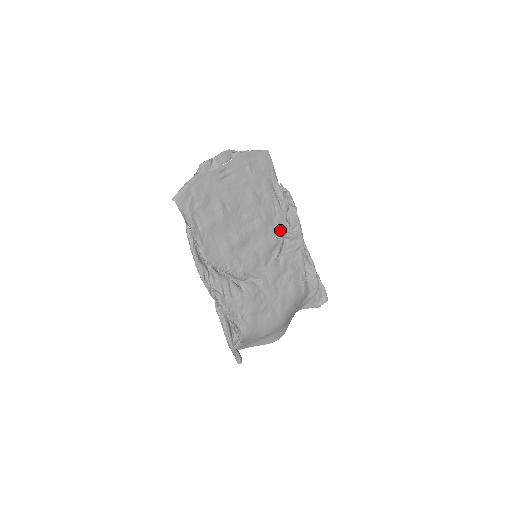
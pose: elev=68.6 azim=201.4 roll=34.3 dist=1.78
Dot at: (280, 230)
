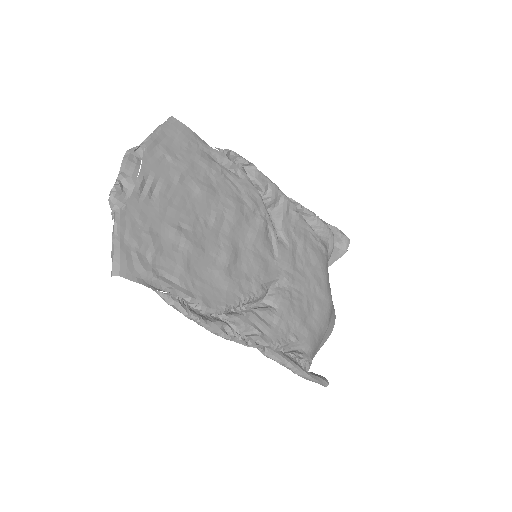
Dot at: (257, 204)
